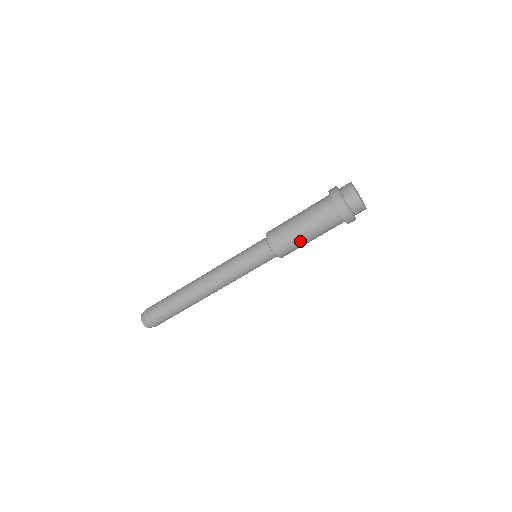
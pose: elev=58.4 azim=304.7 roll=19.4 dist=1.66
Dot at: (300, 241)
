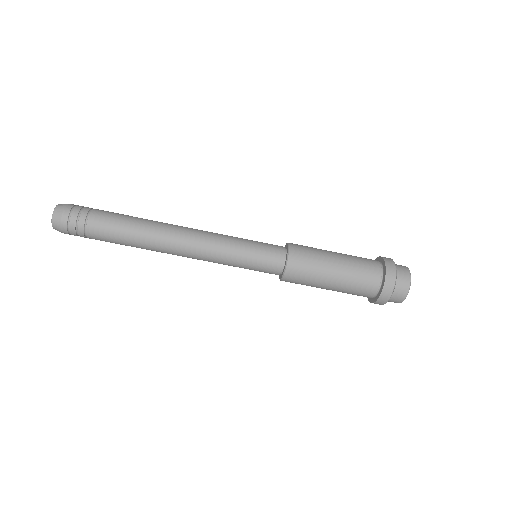
Dot at: occluded
